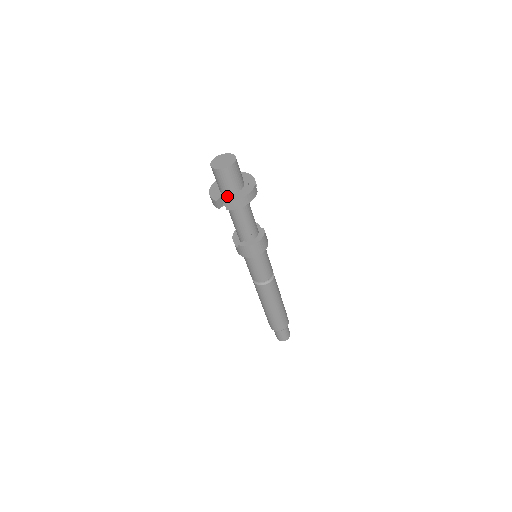
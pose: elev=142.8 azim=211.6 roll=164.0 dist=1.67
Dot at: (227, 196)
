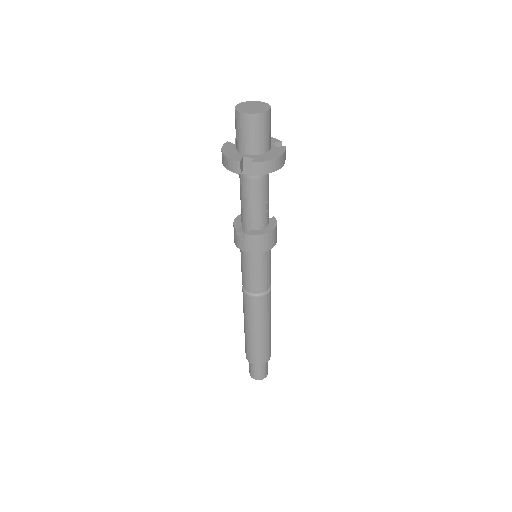
Dot at: (253, 156)
